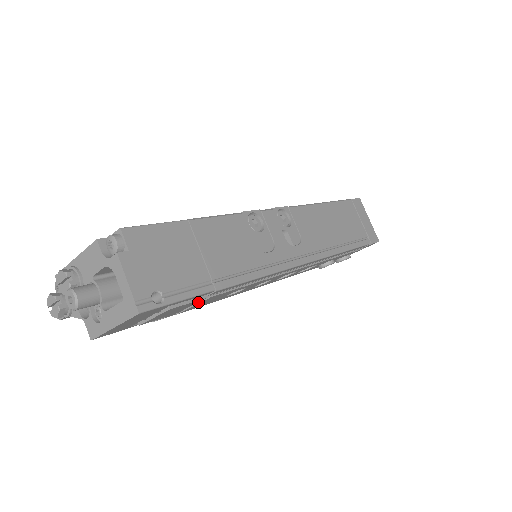
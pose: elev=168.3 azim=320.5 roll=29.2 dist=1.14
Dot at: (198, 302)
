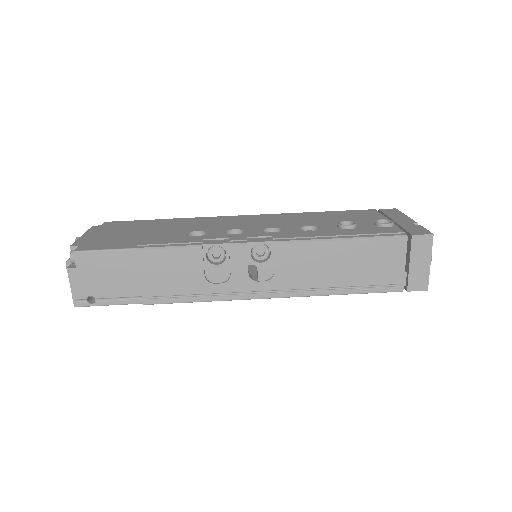
Dot at: occluded
